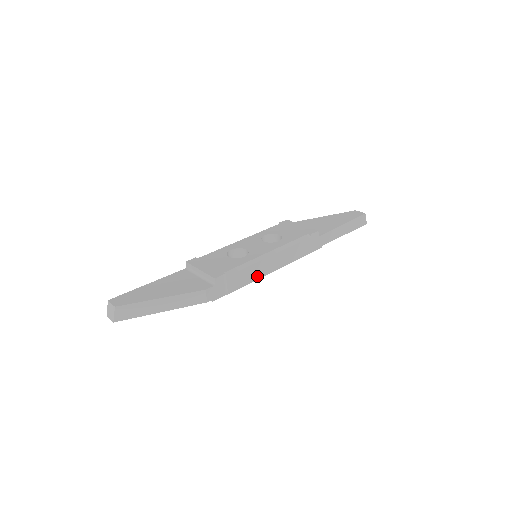
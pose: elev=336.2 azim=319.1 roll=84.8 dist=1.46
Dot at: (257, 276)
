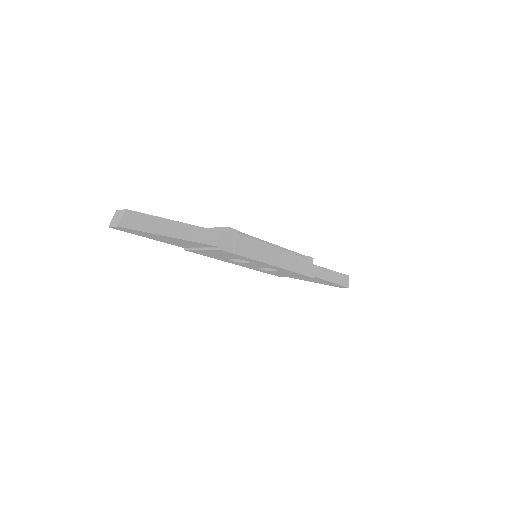
Dot at: (261, 258)
